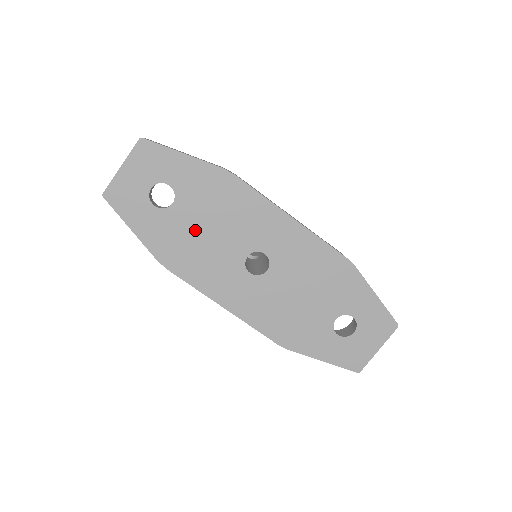
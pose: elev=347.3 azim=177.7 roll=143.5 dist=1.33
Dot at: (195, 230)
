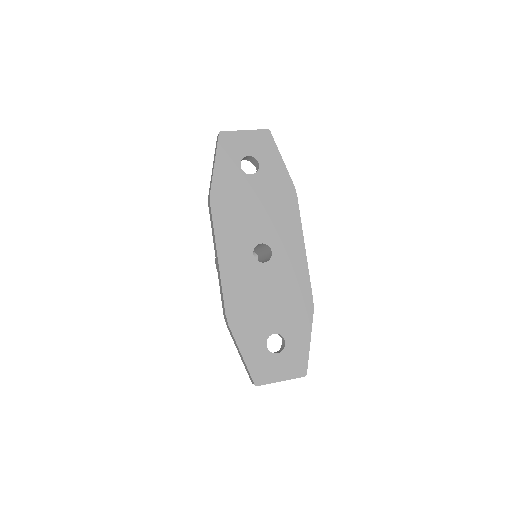
Dot at: (248, 200)
